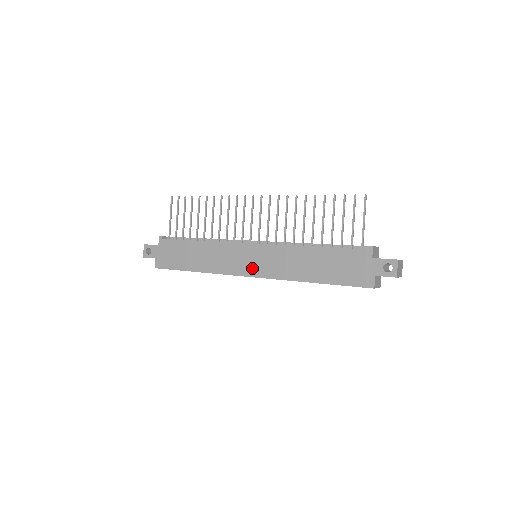
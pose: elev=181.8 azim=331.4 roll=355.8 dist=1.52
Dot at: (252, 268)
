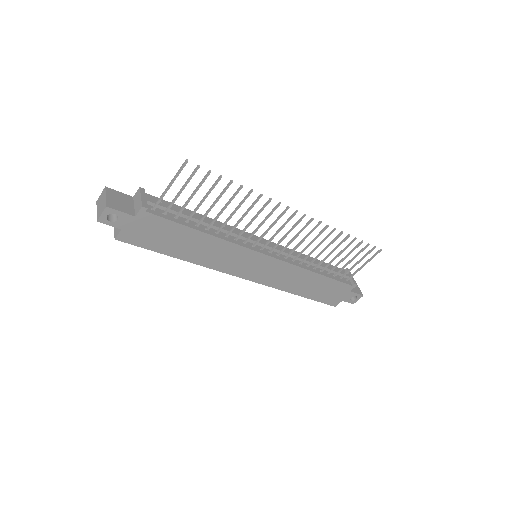
Dot at: (253, 274)
